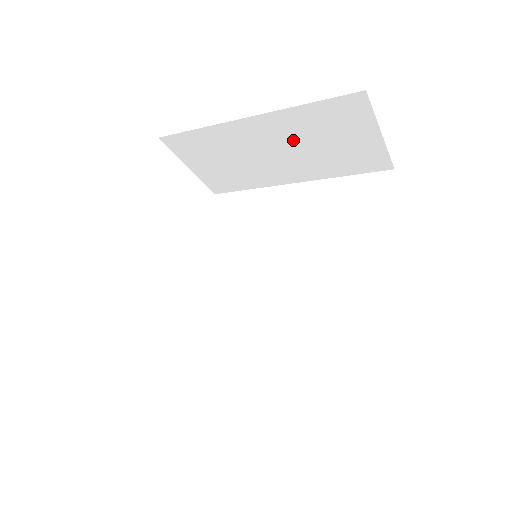
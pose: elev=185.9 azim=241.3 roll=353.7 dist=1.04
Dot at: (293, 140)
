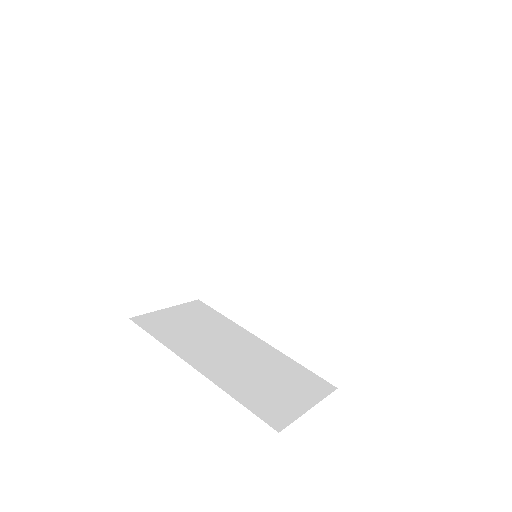
Dot at: occluded
